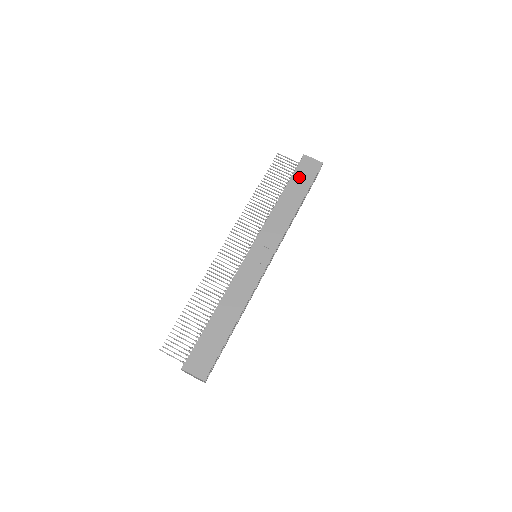
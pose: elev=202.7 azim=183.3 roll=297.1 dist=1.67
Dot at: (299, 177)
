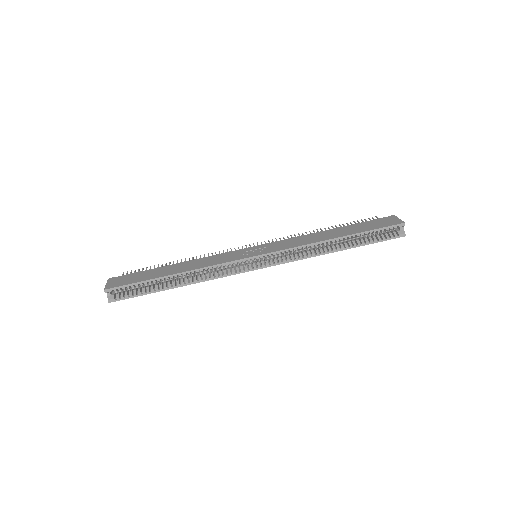
Dot at: (365, 224)
